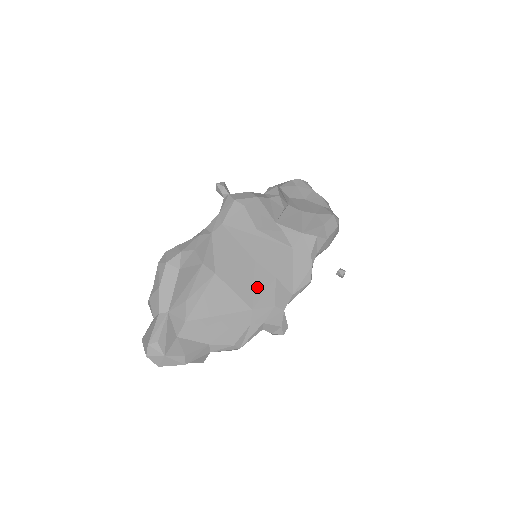
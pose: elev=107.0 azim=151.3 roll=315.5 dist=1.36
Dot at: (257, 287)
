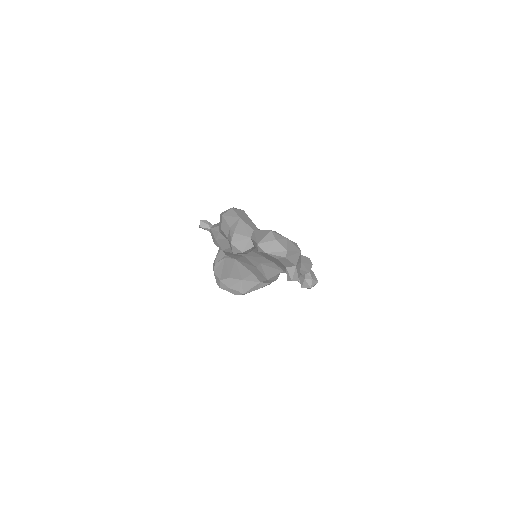
Dot at: occluded
